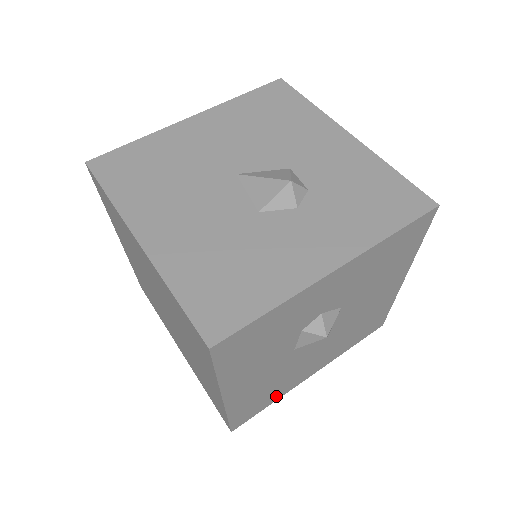
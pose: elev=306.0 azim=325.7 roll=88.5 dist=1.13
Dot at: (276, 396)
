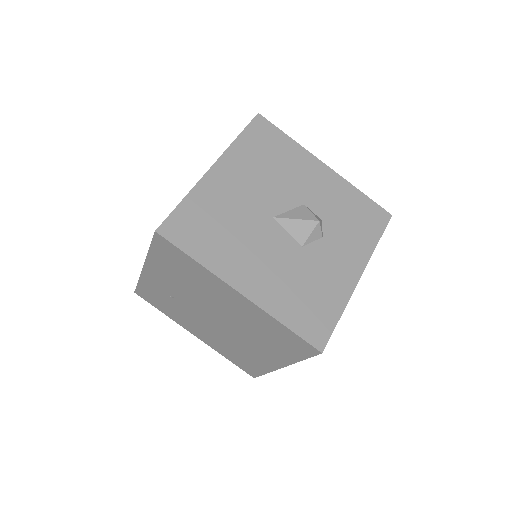
Dot at: occluded
